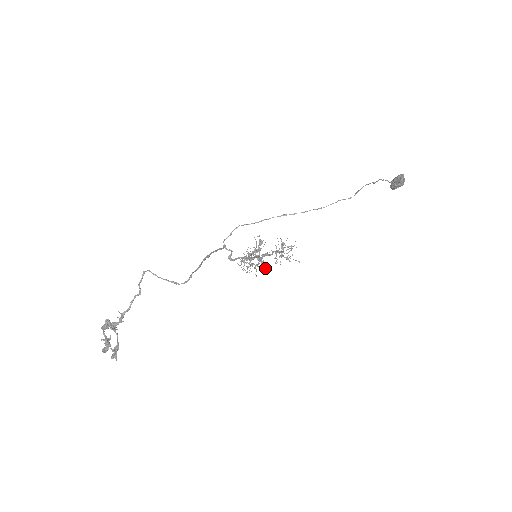
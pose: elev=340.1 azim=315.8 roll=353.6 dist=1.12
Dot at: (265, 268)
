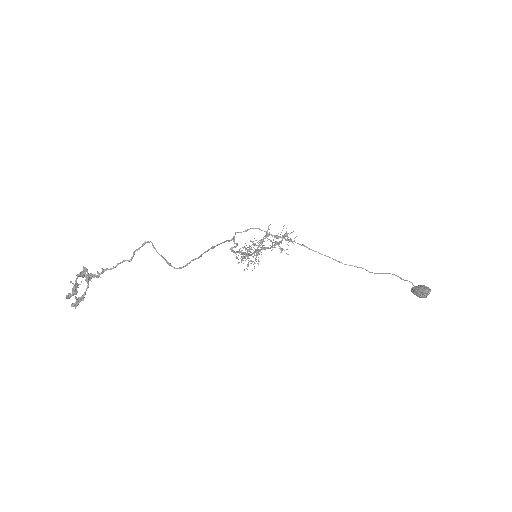
Dot at: occluded
